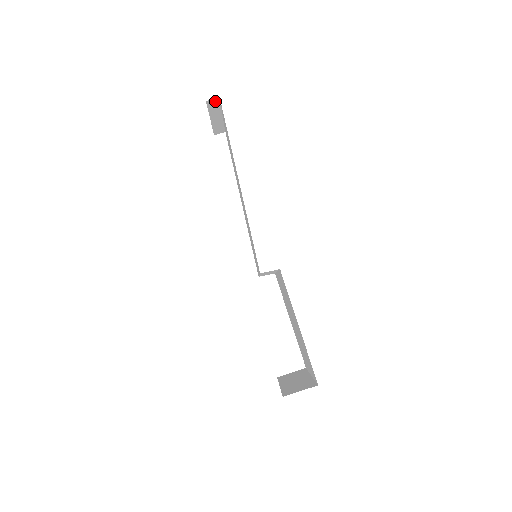
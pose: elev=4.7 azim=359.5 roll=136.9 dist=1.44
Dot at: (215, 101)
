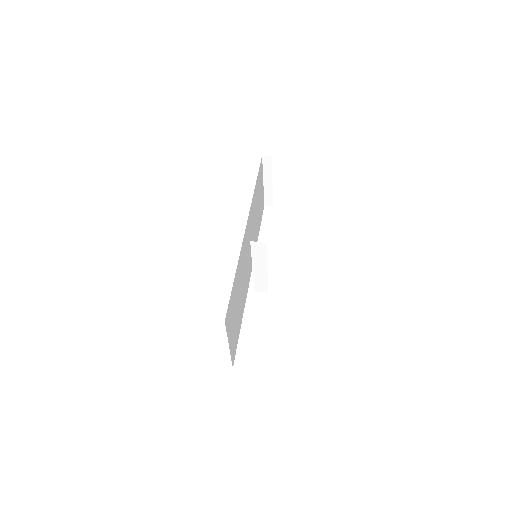
Dot at: (268, 159)
